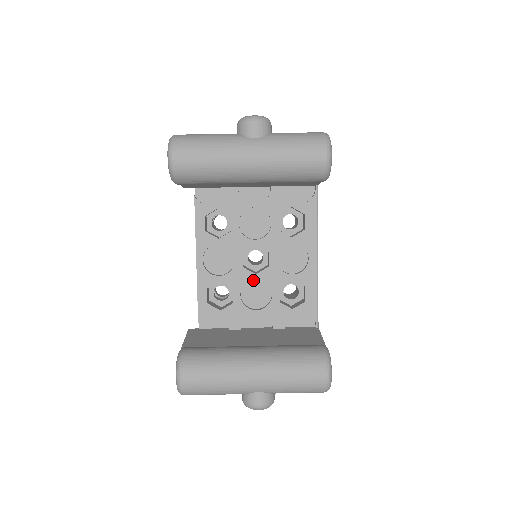
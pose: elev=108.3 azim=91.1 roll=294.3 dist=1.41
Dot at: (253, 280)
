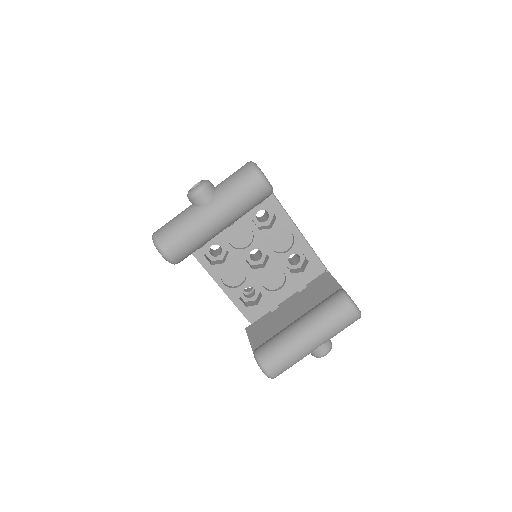
Dot at: (265, 272)
